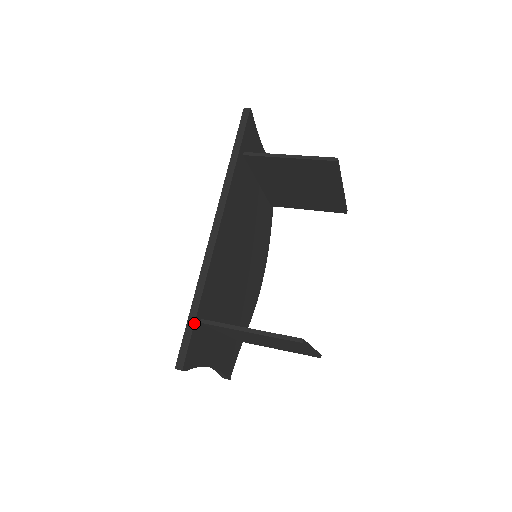
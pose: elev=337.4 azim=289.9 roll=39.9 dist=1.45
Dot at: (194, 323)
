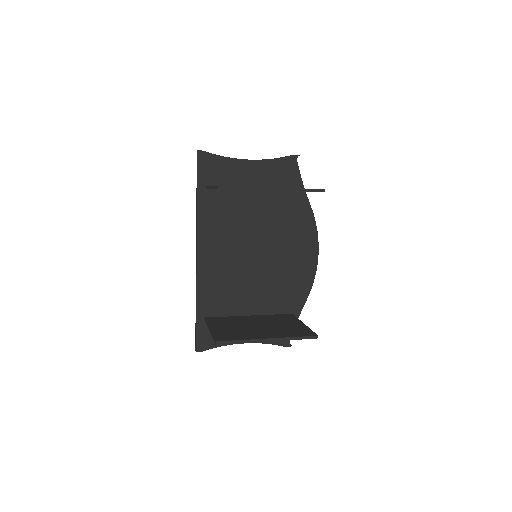
Dot at: (196, 322)
